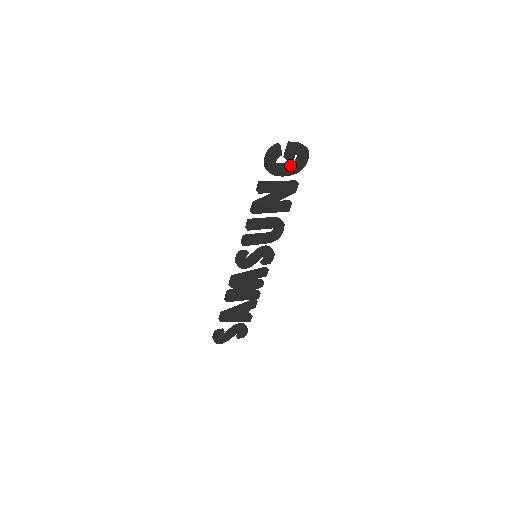
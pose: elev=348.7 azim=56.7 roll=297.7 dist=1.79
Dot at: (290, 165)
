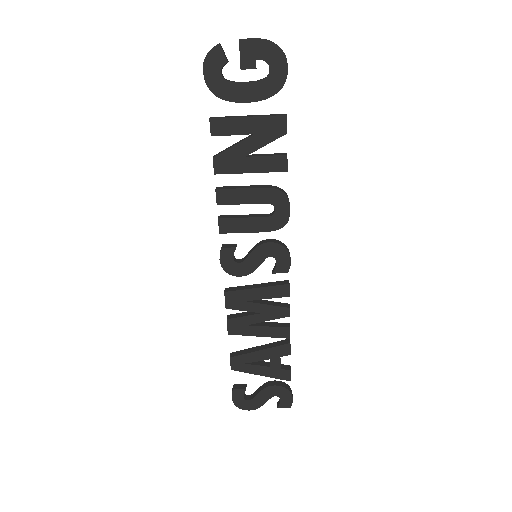
Dot at: (255, 81)
